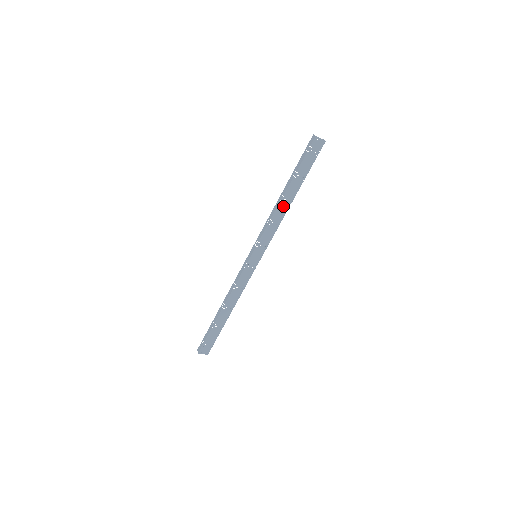
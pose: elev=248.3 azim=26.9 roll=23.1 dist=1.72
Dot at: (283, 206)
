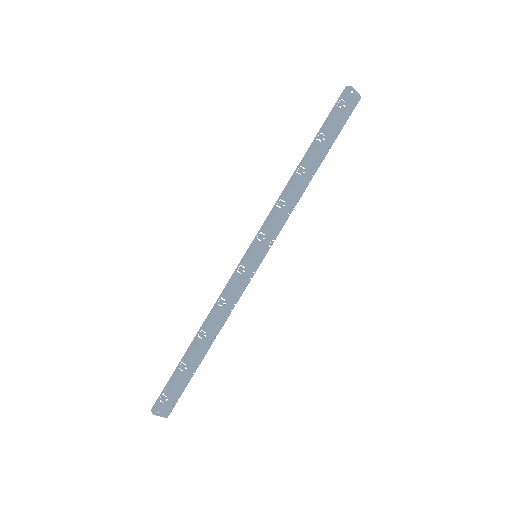
Dot at: (300, 182)
